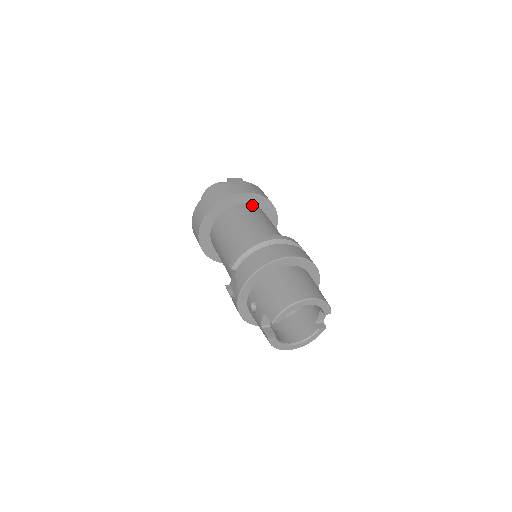
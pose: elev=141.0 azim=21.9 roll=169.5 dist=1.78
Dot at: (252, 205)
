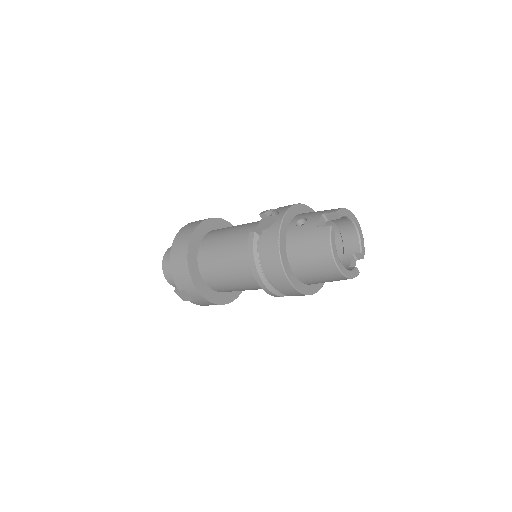
Dot at: occluded
